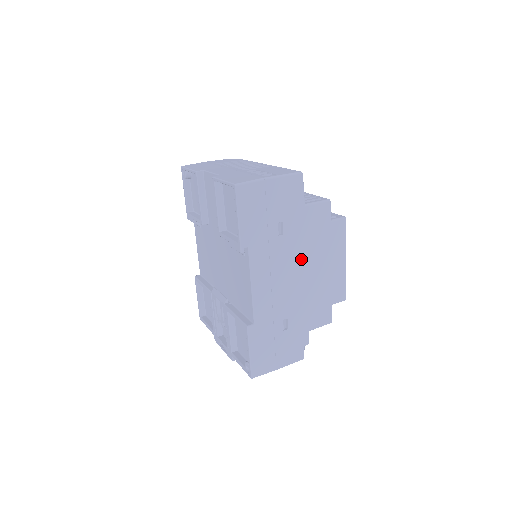
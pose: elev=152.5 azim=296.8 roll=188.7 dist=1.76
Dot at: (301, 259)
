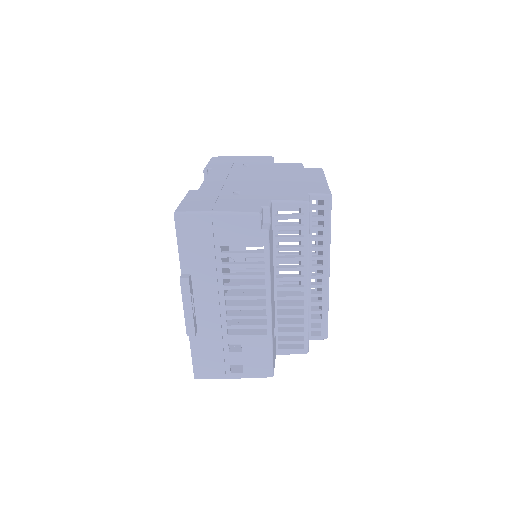
Dot at: (266, 175)
